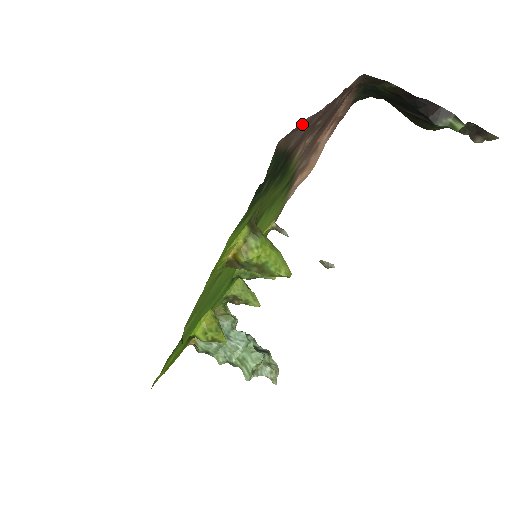
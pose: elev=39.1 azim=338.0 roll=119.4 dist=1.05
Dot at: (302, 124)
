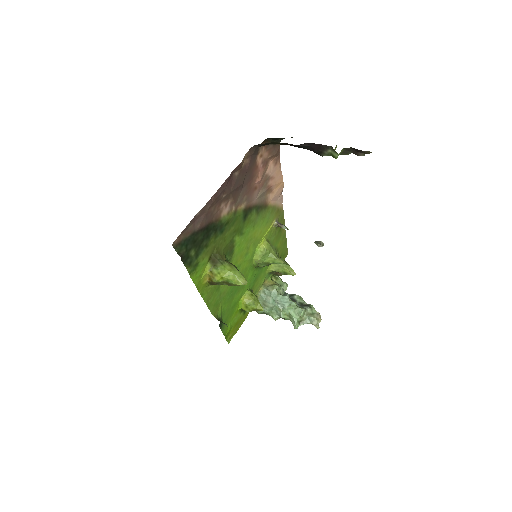
Dot at: (195, 218)
